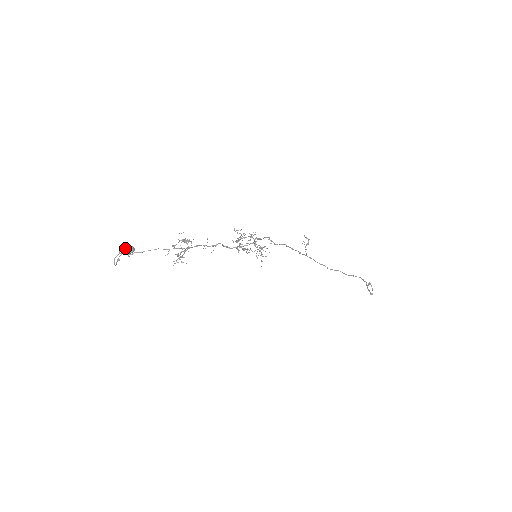
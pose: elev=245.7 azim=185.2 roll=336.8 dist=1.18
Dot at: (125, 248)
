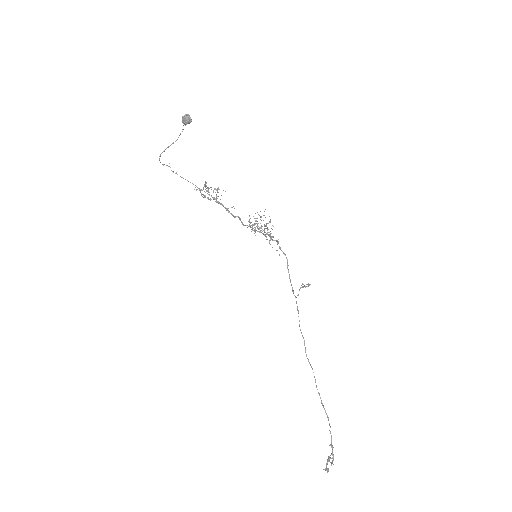
Dot at: (187, 114)
